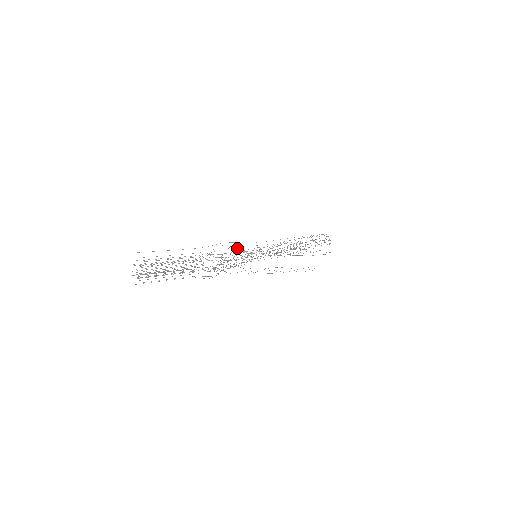
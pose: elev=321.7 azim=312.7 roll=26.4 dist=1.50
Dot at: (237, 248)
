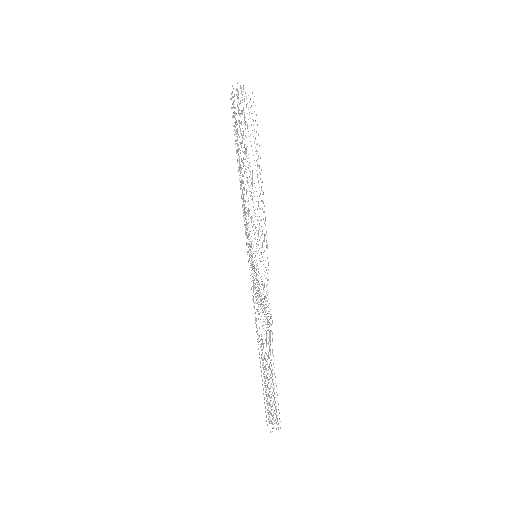
Dot at: occluded
